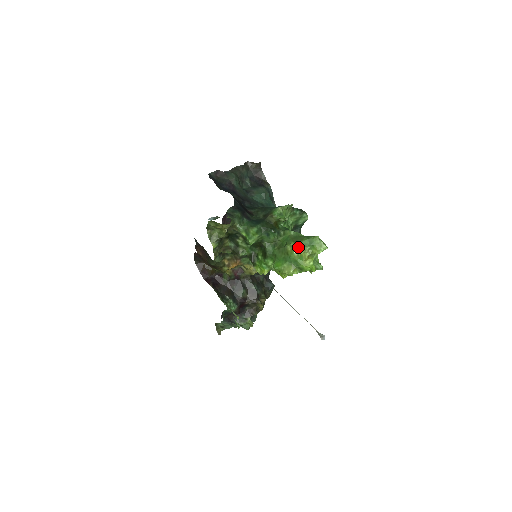
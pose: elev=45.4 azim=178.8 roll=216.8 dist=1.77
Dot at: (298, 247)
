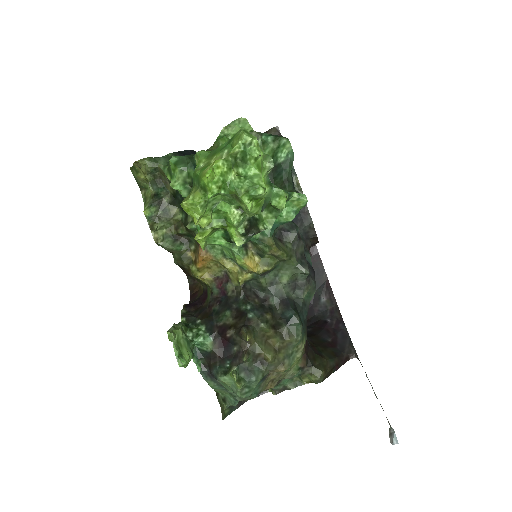
Dot at: (210, 156)
